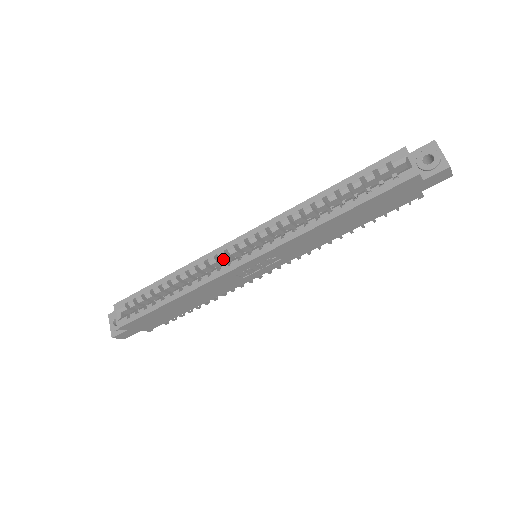
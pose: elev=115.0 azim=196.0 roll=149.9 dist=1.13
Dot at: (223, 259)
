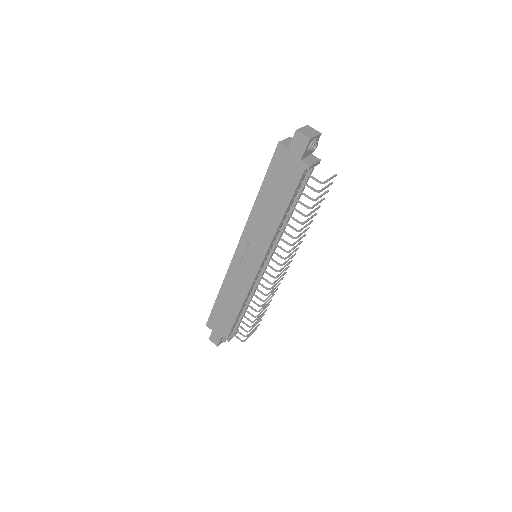
Dot at: occluded
